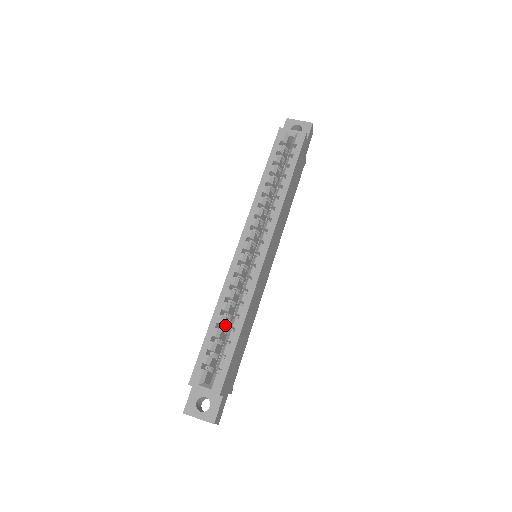
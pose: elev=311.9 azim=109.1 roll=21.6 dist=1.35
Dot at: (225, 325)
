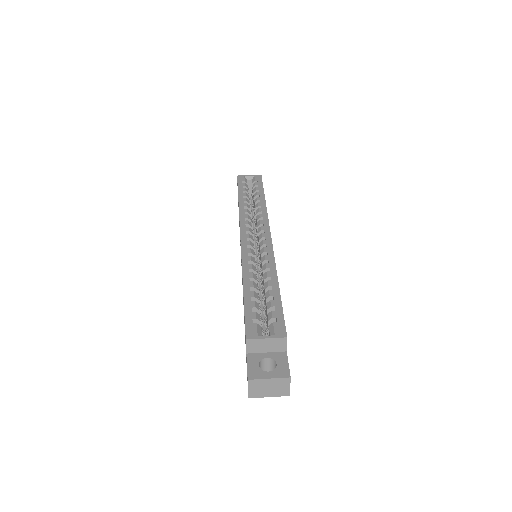
Dot at: occluded
